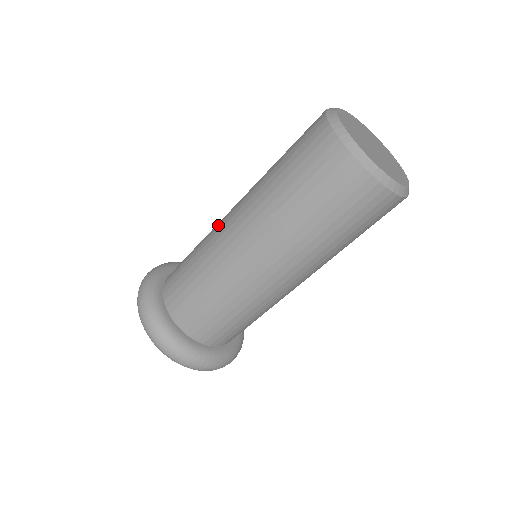
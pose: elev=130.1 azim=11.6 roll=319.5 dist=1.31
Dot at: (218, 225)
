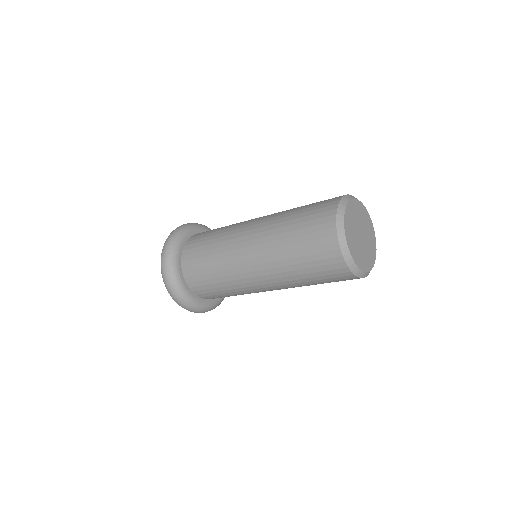
Dot at: (248, 220)
